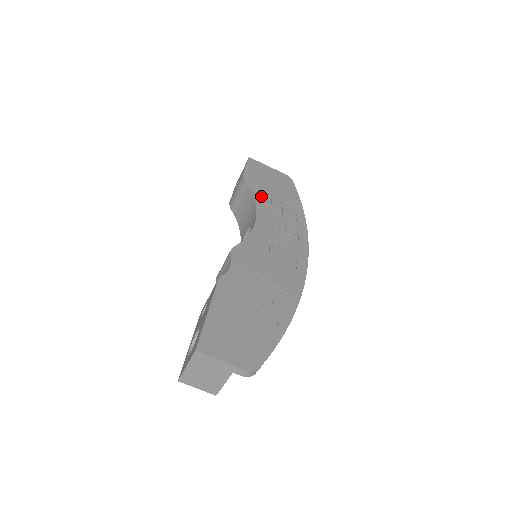
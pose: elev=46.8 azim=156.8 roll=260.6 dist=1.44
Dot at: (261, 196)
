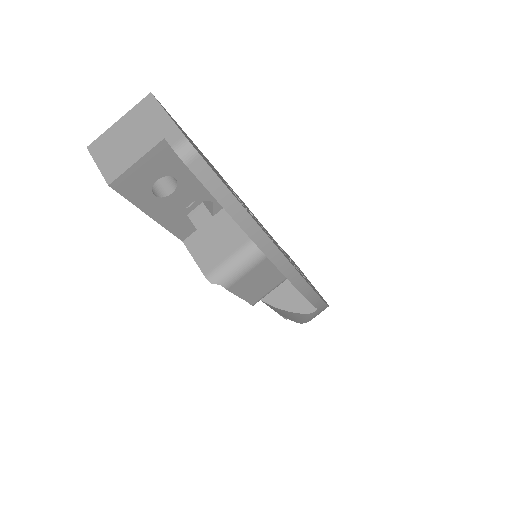
Dot at: occluded
